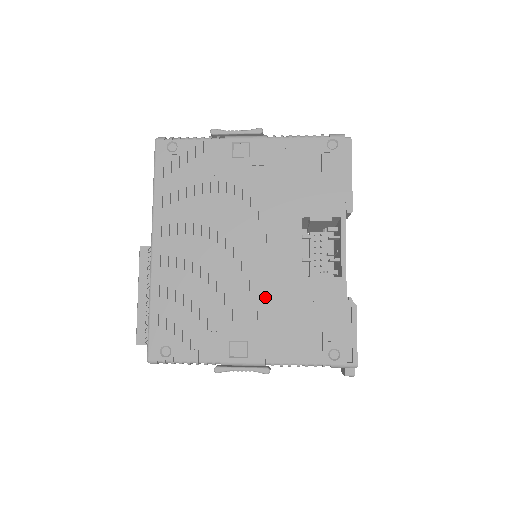
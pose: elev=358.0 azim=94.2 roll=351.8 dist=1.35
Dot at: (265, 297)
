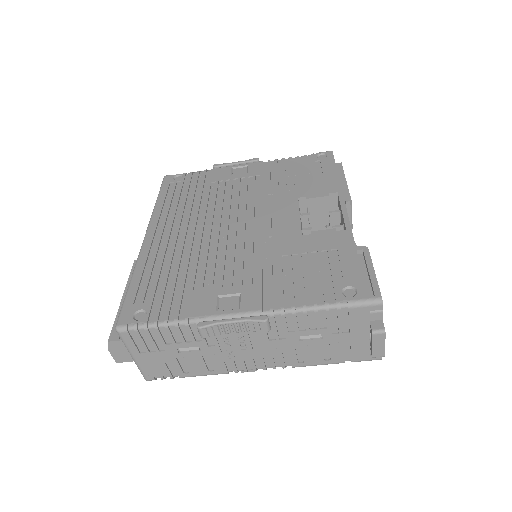
Dot at: (261, 255)
